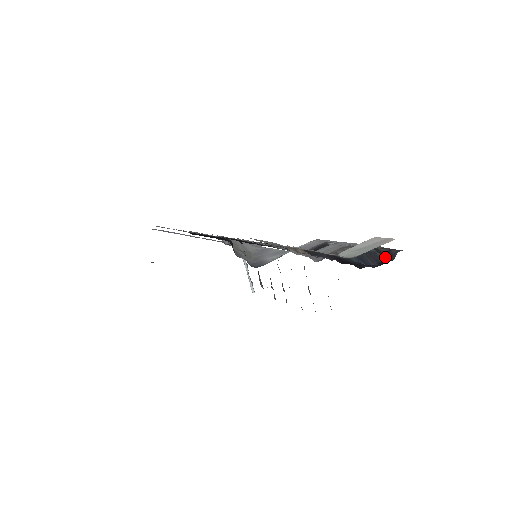
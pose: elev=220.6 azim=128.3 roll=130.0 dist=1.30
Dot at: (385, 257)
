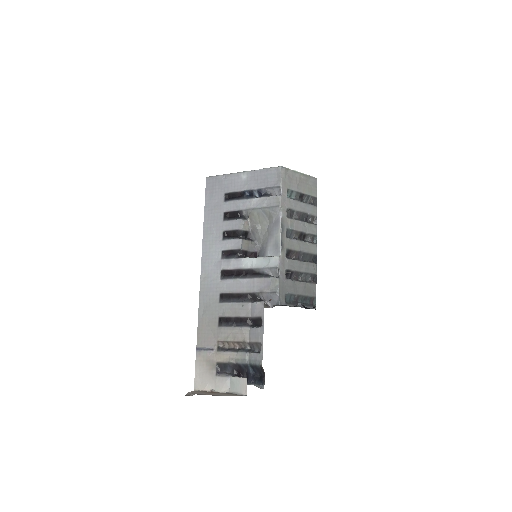
Dot at: (264, 375)
